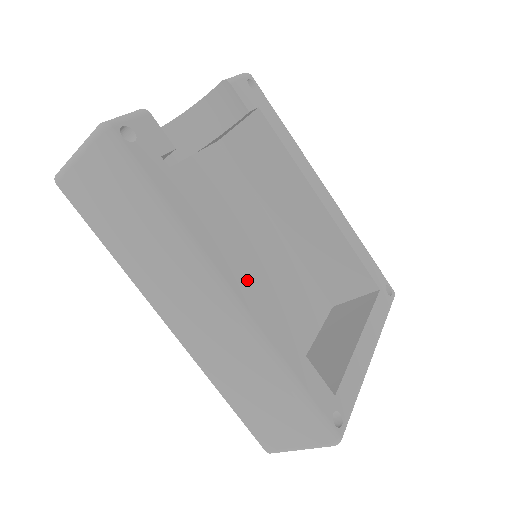
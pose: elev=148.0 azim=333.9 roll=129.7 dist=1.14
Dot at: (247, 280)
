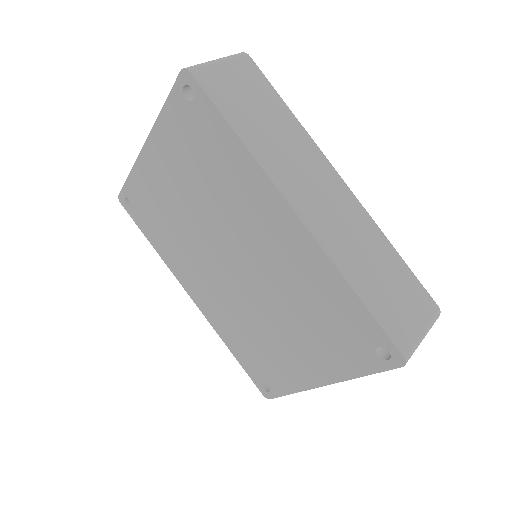
Dot at: occluded
